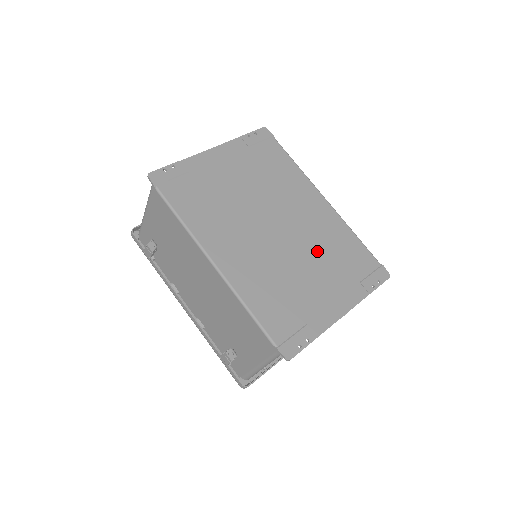
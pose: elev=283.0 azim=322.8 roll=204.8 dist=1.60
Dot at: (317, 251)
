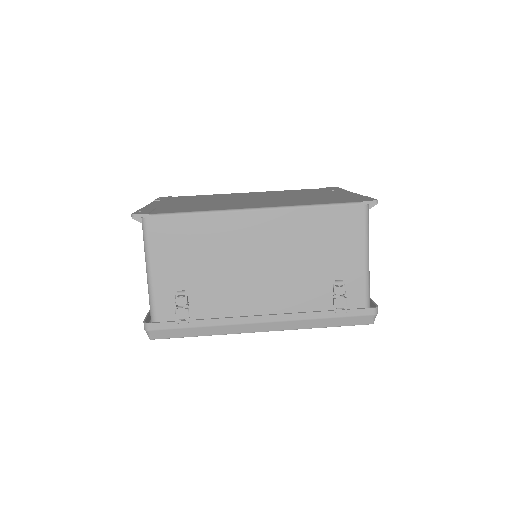
Dot at: (290, 194)
